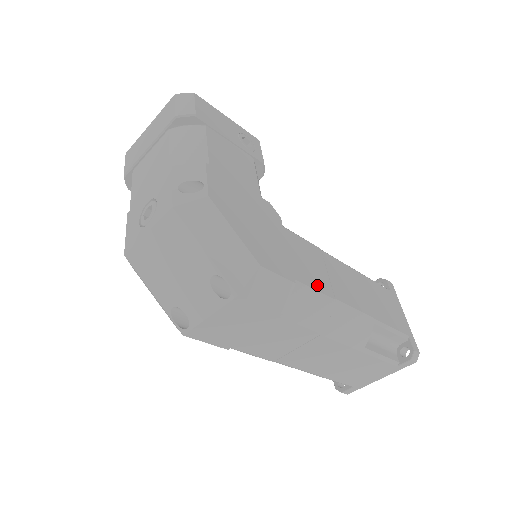
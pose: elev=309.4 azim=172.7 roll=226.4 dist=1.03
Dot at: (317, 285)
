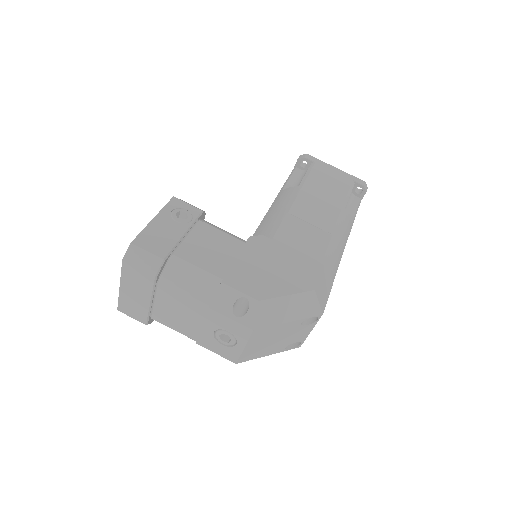
Dot at: (322, 244)
